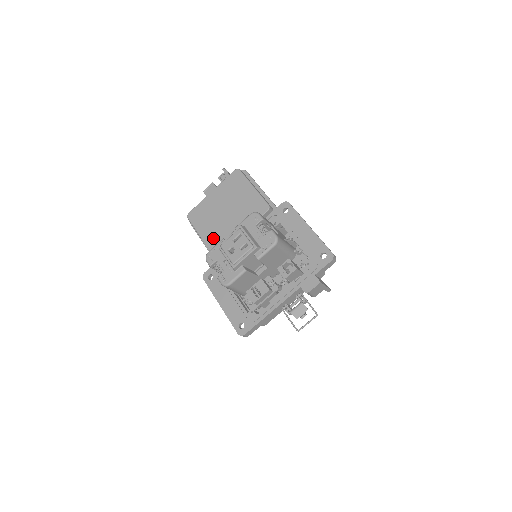
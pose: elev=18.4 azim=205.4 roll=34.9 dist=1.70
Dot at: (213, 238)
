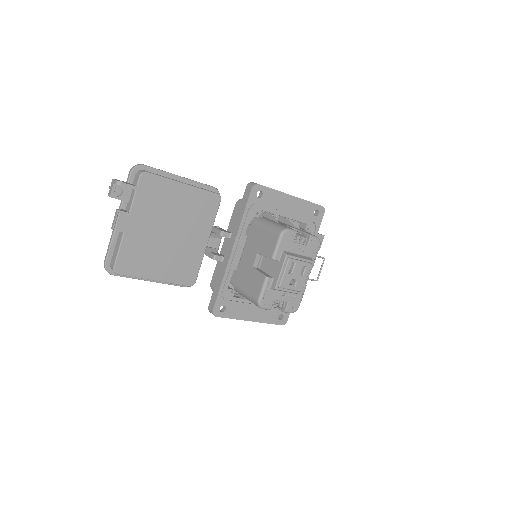
Dot at: (176, 271)
